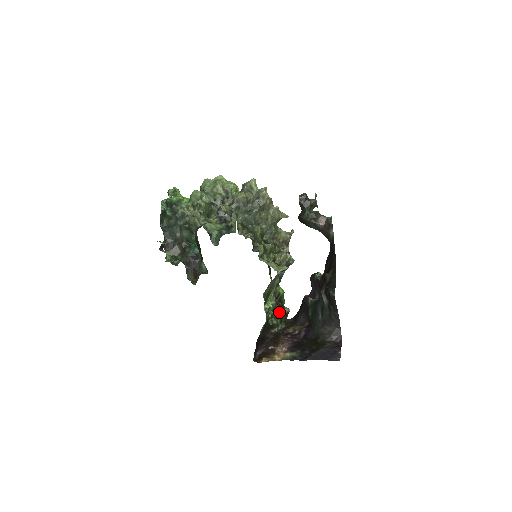
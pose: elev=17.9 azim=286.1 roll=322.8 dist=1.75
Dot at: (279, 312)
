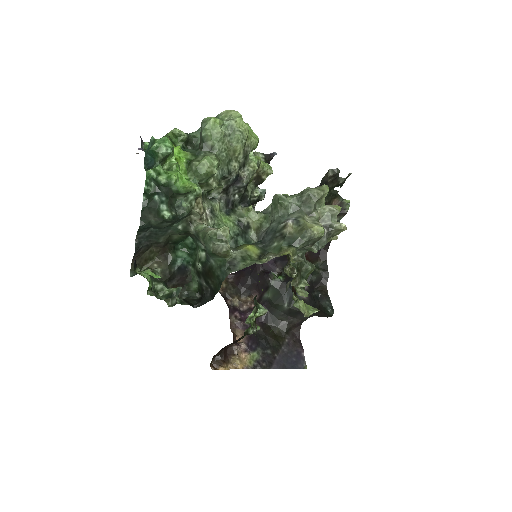
Dot at: occluded
